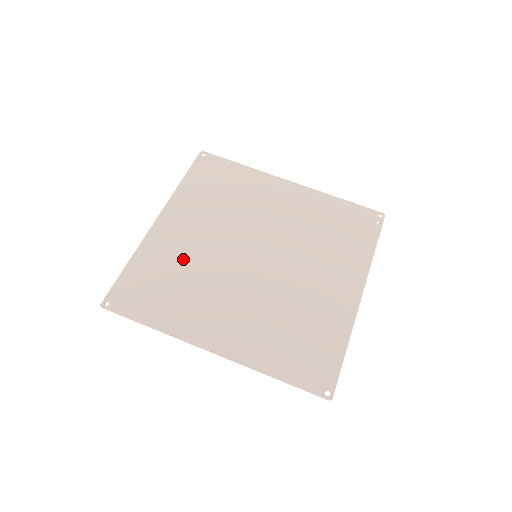
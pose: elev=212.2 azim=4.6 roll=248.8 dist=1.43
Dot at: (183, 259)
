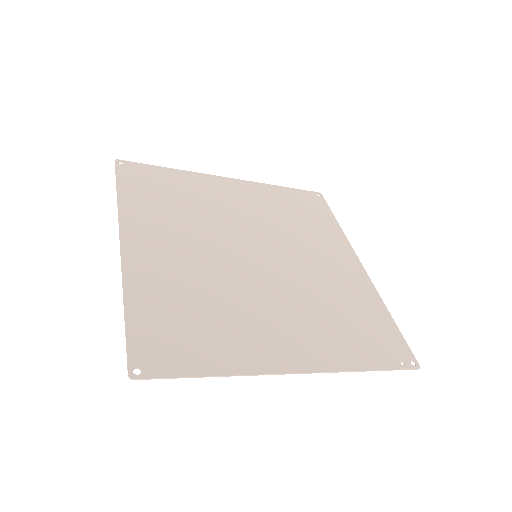
Dot at: (205, 202)
